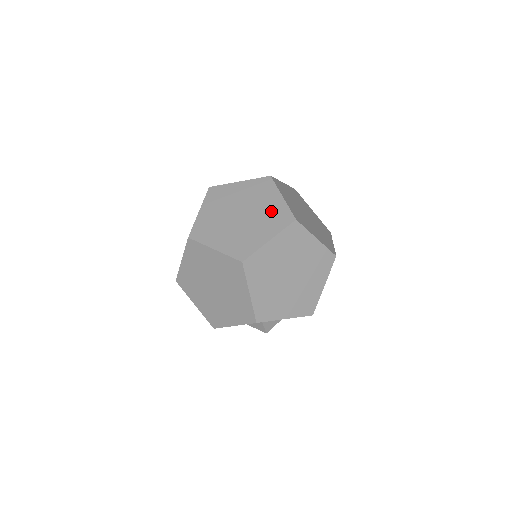
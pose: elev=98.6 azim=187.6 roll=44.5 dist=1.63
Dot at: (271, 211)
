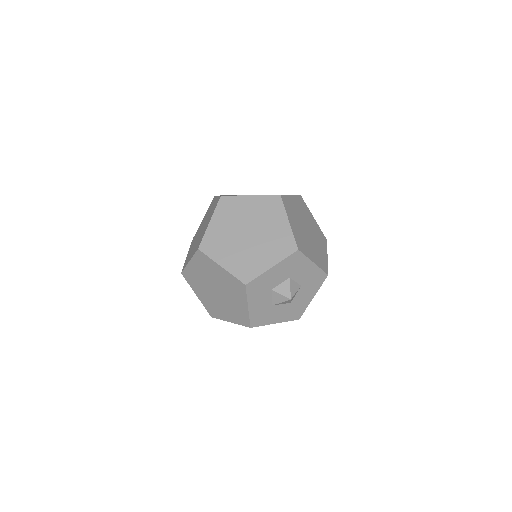
Dot at: (212, 209)
